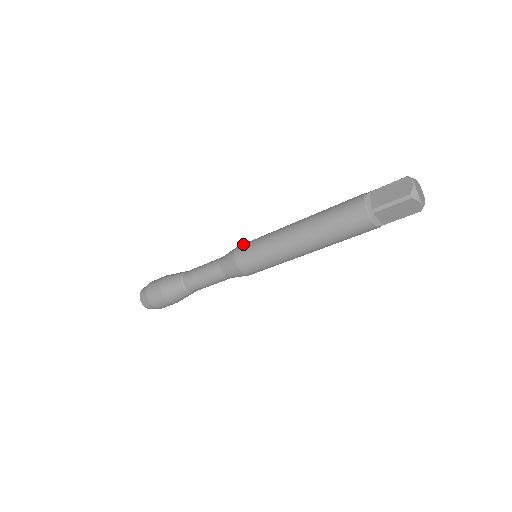
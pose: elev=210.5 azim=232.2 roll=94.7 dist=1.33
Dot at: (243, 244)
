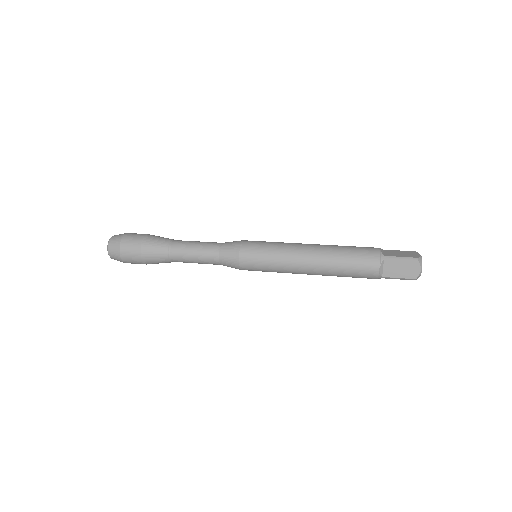
Dot at: (248, 252)
